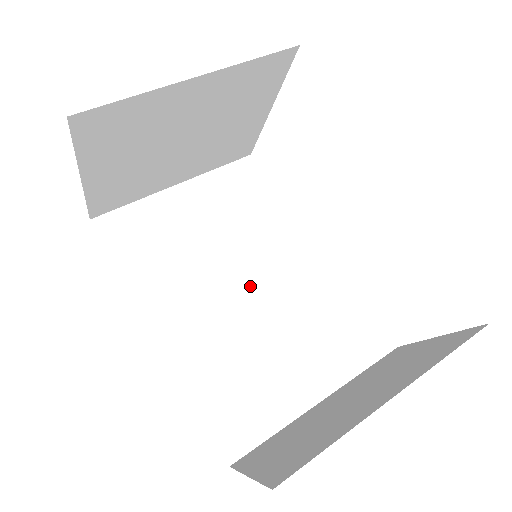
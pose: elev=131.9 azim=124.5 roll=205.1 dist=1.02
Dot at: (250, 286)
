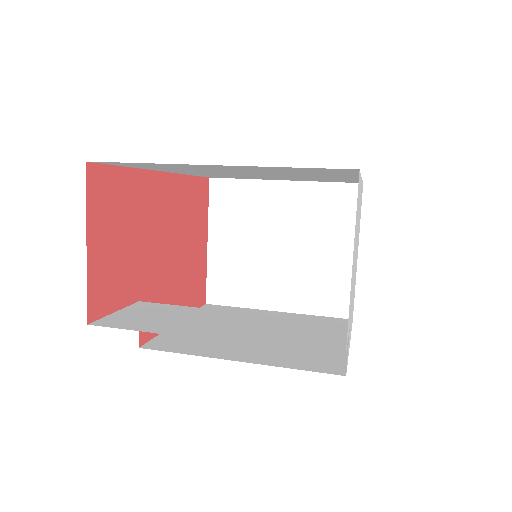
Dot at: occluded
